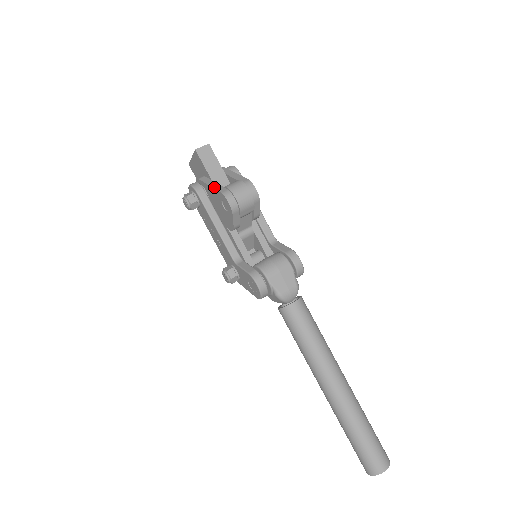
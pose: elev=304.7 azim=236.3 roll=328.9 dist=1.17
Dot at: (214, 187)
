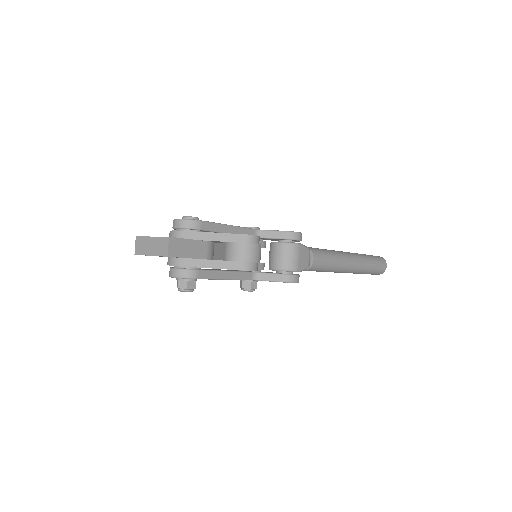
Dot at: (220, 268)
